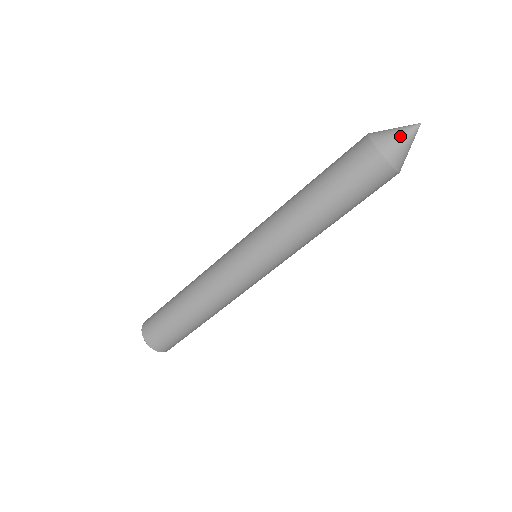
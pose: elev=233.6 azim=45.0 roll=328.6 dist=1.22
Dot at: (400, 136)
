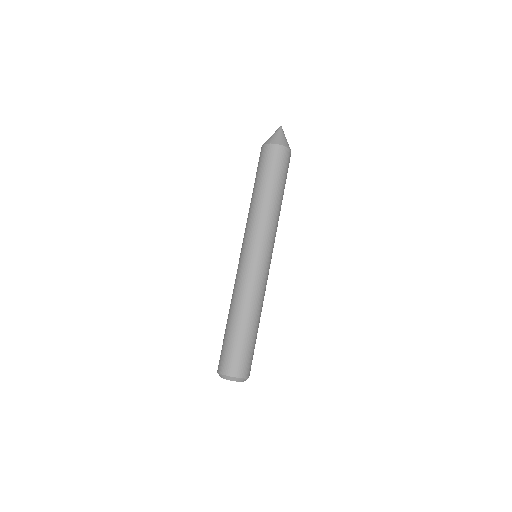
Dot at: (275, 134)
